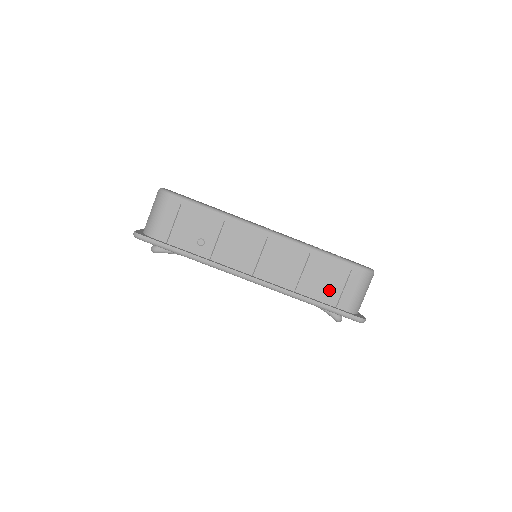
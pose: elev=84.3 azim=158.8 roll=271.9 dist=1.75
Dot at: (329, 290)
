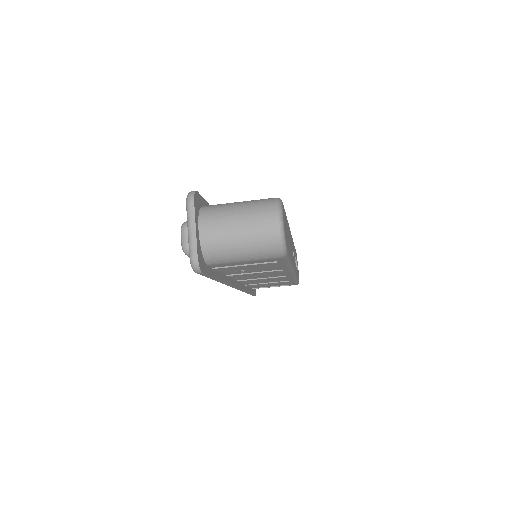
Dot at: occluded
